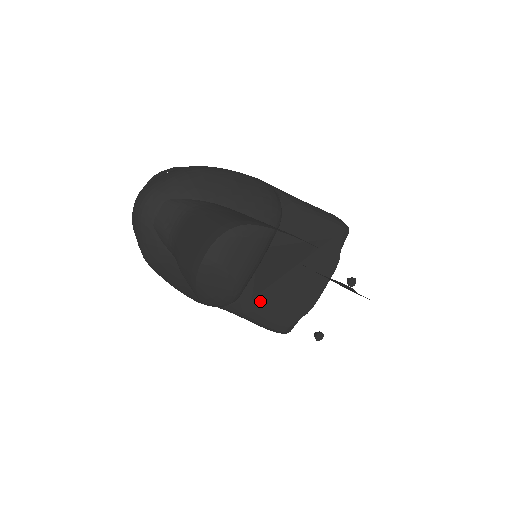
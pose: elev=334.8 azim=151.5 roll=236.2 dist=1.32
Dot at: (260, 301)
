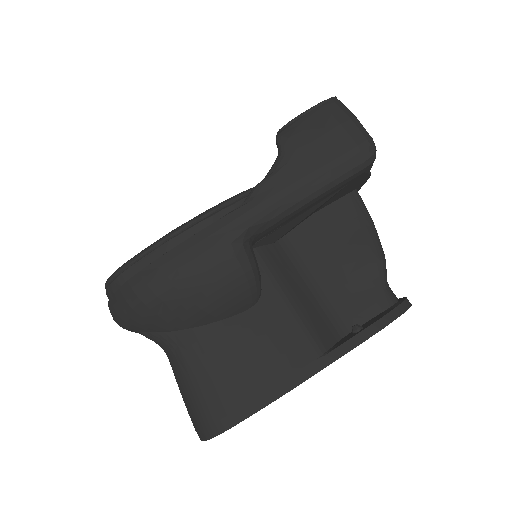
Dot at: occluded
